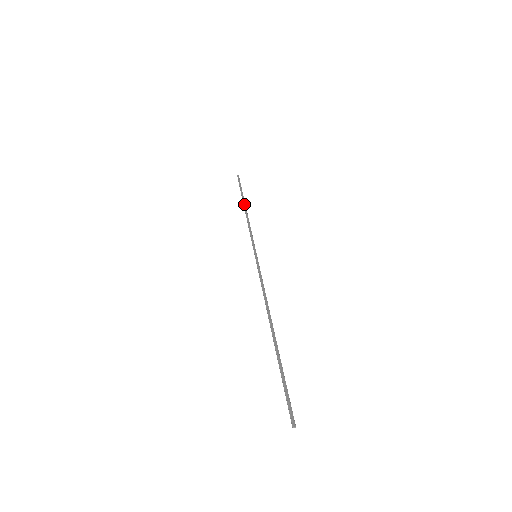
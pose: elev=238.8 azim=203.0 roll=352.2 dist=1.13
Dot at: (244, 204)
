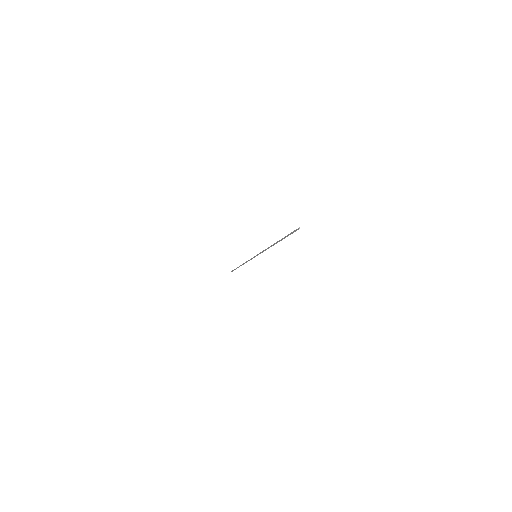
Dot at: occluded
